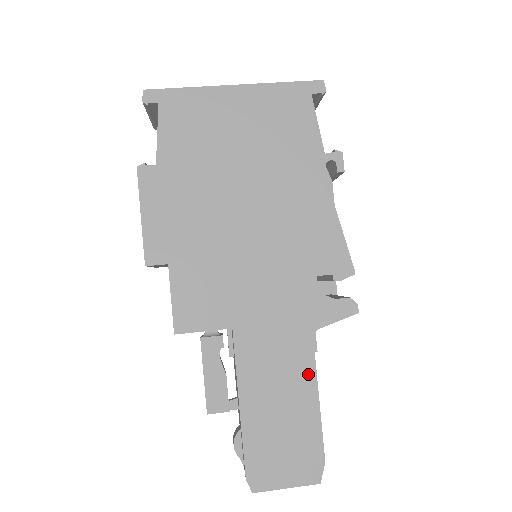
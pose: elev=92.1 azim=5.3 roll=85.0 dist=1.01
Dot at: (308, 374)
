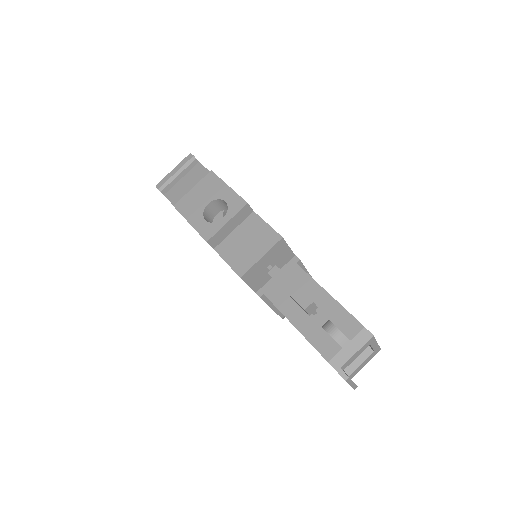
Dot at: occluded
